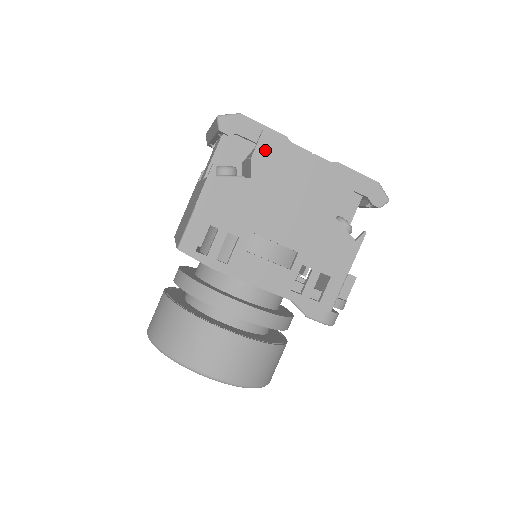
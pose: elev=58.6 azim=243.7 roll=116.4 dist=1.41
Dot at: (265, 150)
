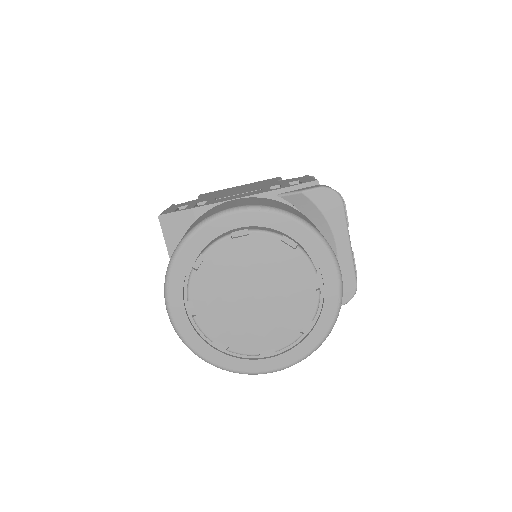
Dot at: occluded
